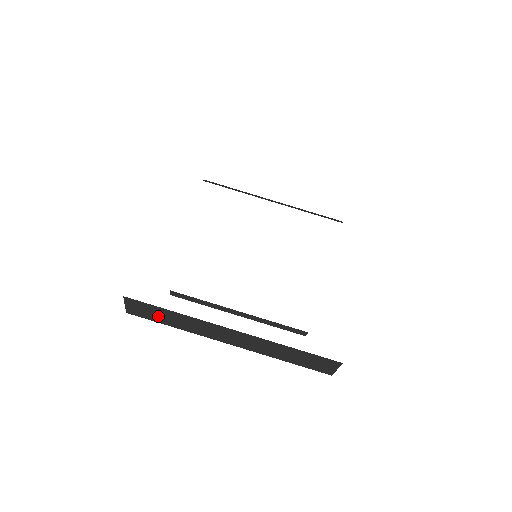
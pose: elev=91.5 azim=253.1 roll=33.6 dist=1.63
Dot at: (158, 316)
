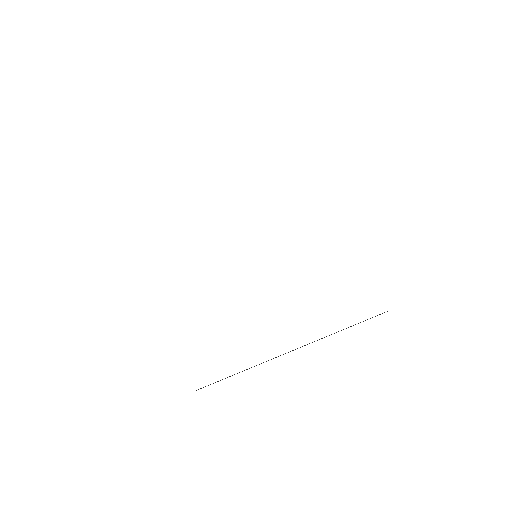
Dot at: occluded
